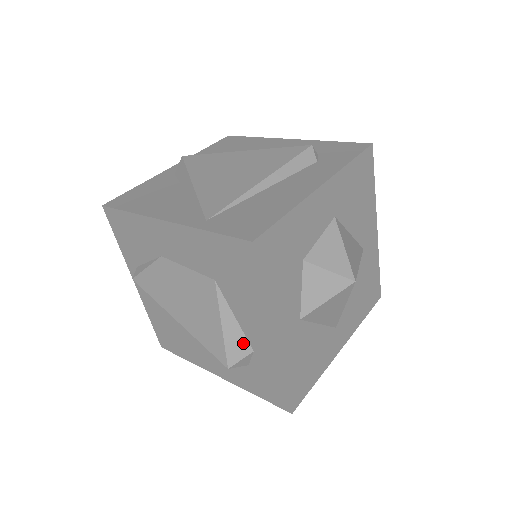
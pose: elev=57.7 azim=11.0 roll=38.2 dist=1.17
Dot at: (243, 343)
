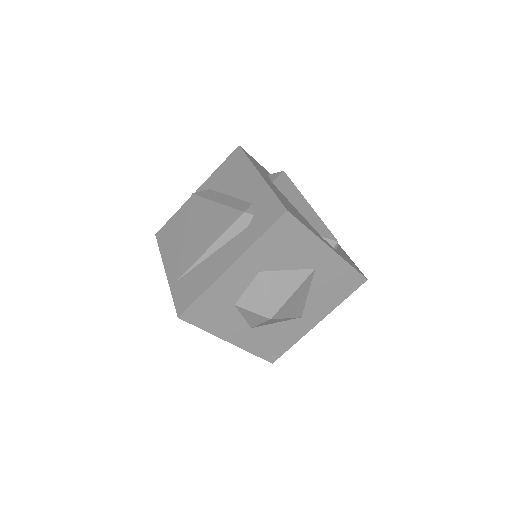
Dot at: occluded
